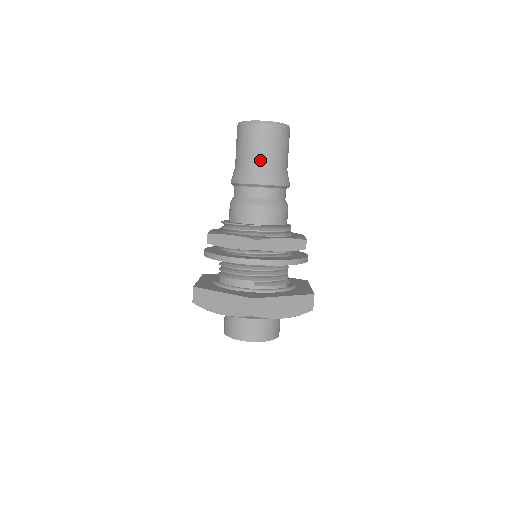
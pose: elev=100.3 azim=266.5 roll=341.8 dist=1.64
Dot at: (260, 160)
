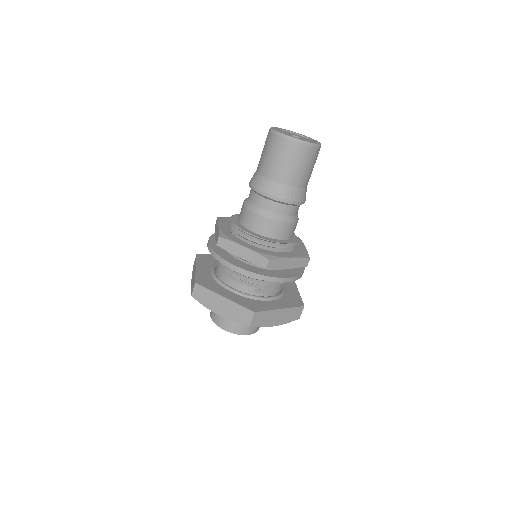
Dot at: (287, 178)
